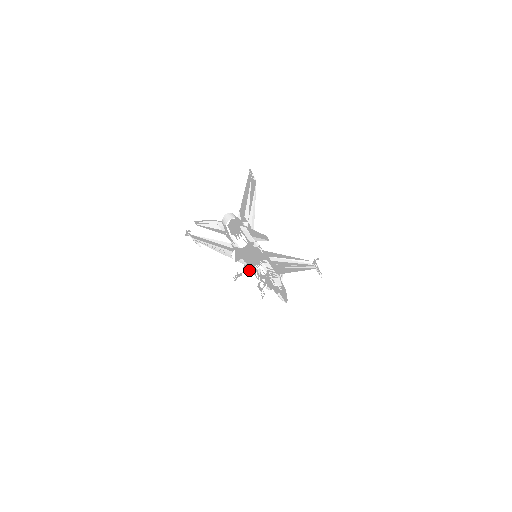
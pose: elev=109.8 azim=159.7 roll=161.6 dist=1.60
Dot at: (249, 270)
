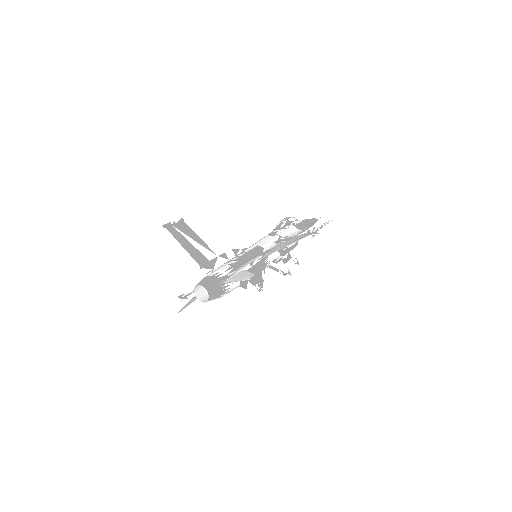
Dot at: (264, 272)
